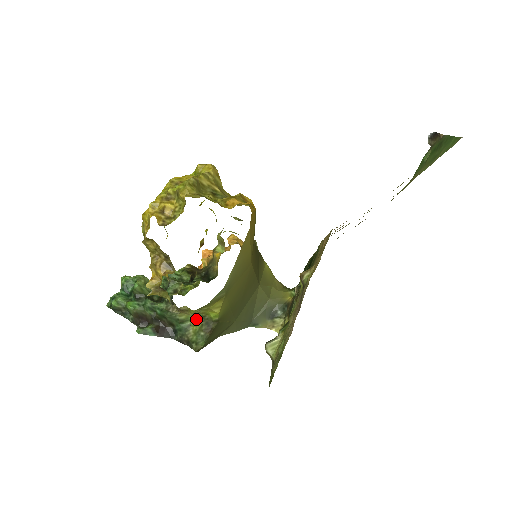
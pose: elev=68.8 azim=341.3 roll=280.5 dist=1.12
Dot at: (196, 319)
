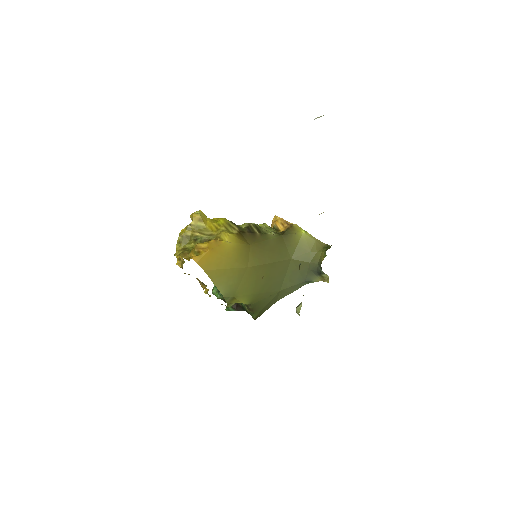
Dot at: occluded
